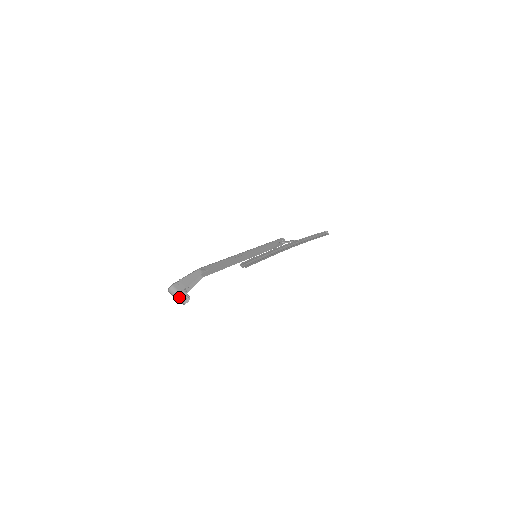
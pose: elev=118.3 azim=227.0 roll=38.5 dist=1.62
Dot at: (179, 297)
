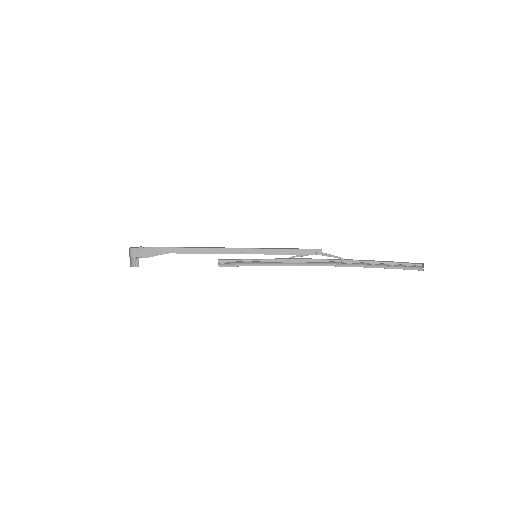
Dot at: (136, 258)
